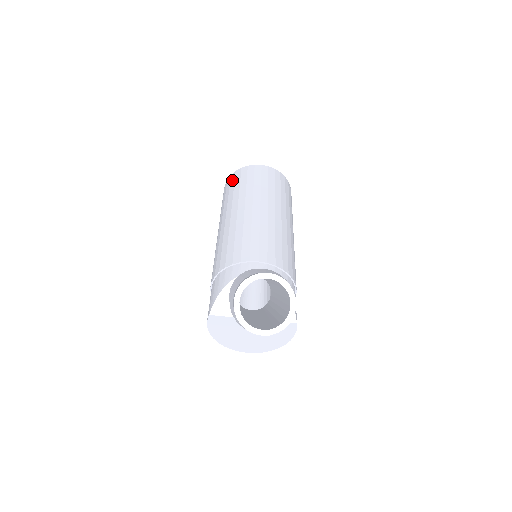
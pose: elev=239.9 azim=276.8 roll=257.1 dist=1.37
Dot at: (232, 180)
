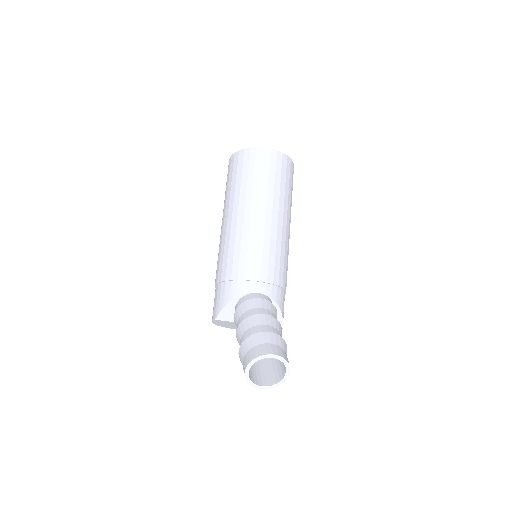
Dot at: (240, 161)
